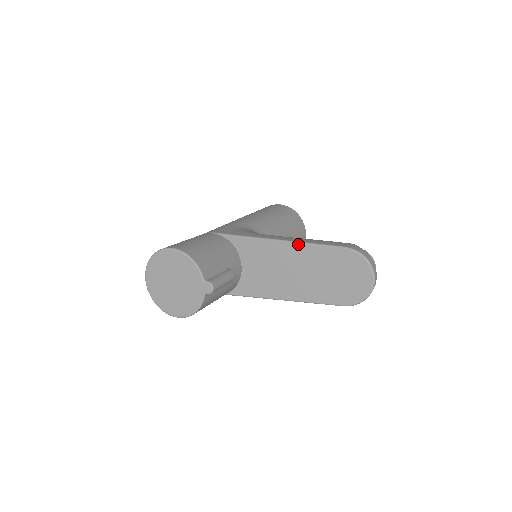
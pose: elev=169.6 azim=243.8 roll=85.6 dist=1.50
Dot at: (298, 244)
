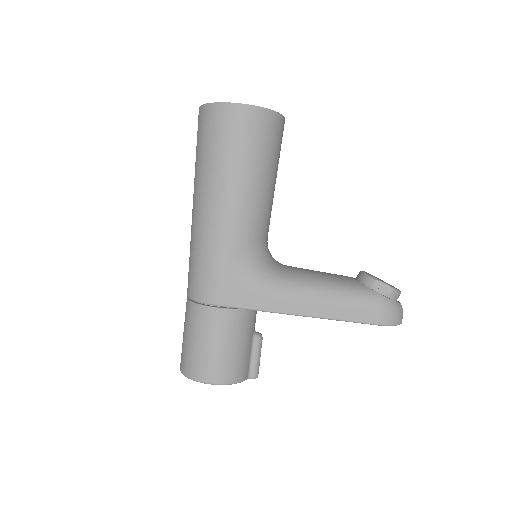
Dot at: occluded
